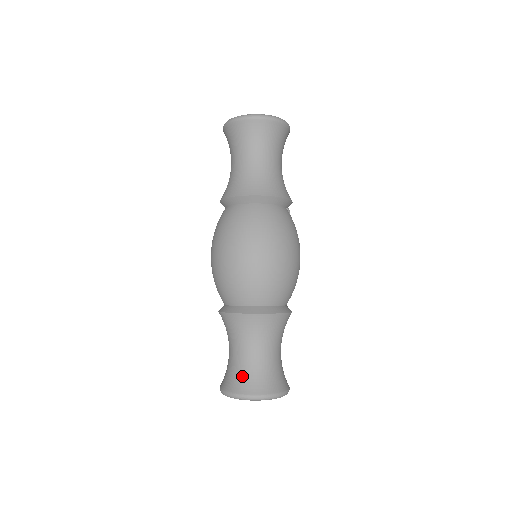
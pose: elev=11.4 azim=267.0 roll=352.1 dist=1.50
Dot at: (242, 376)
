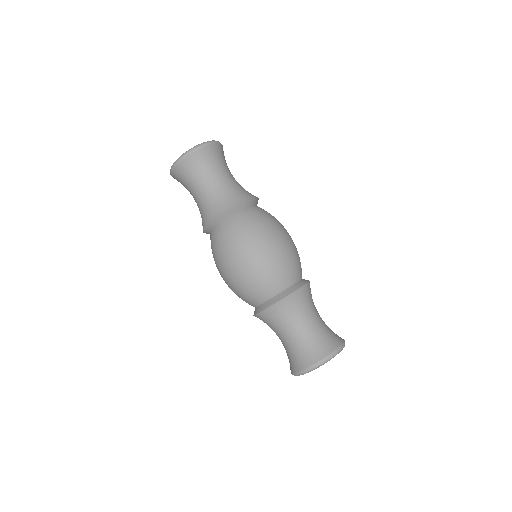
Dot at: (316, 344)
